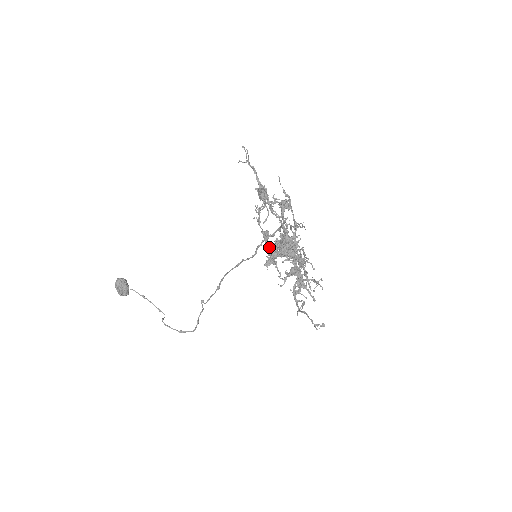
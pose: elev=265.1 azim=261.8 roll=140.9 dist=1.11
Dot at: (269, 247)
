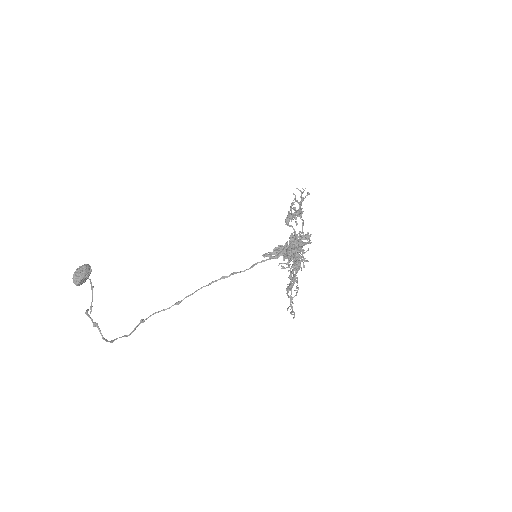
Dot at: (287, 223)
